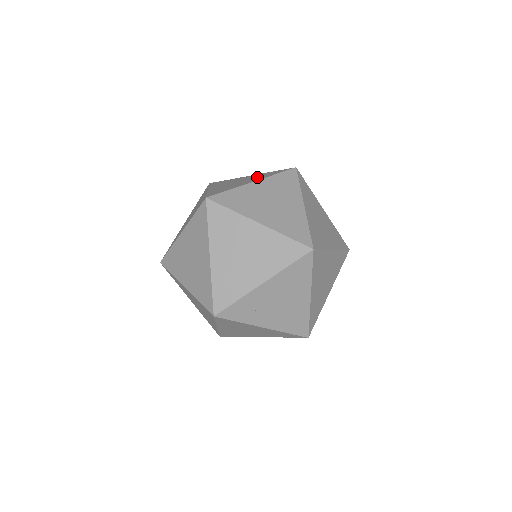
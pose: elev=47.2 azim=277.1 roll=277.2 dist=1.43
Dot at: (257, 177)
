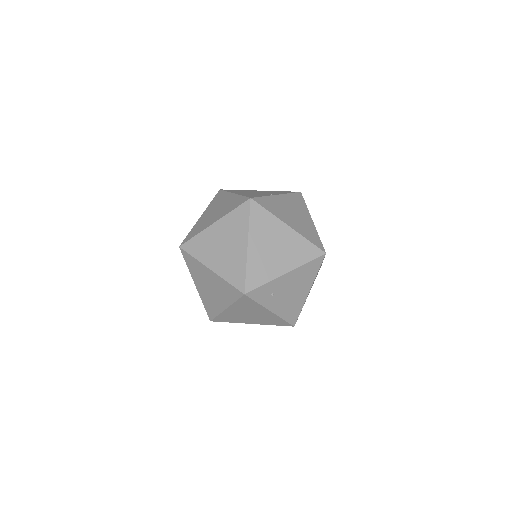
Dot at: (273, 192)
